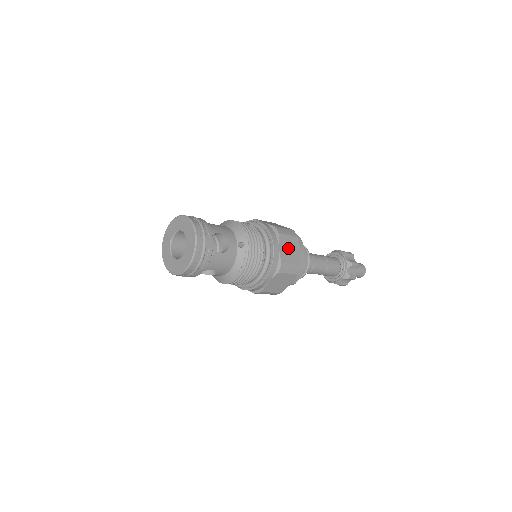
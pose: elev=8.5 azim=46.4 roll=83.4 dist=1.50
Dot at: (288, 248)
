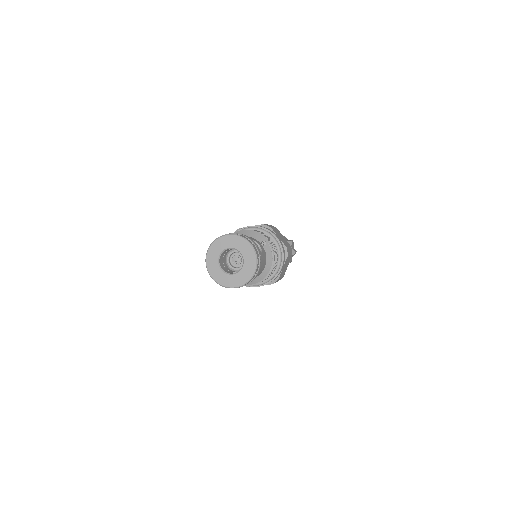
Dot at: (280, 236)
